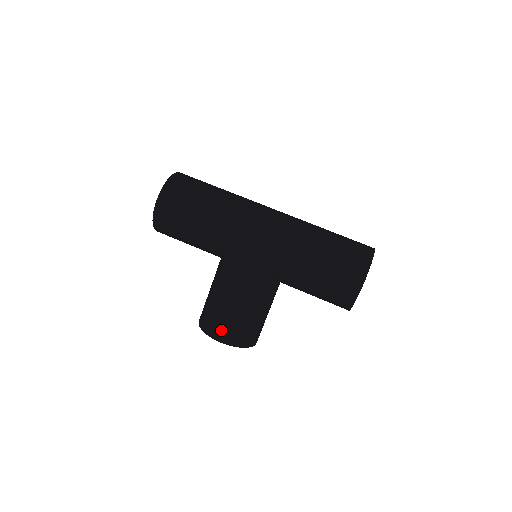
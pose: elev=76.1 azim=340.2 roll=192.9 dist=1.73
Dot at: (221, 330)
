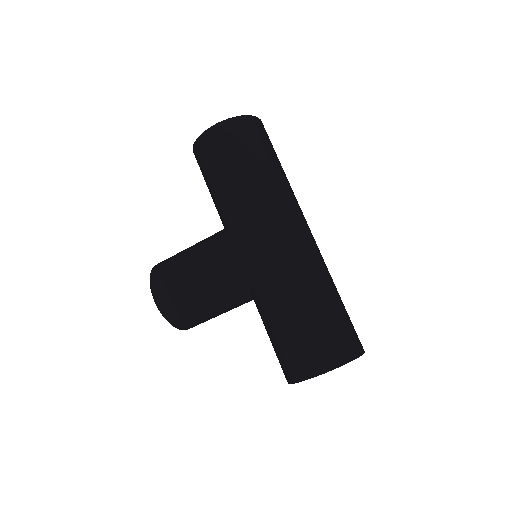
Dot at: (164, 290)
